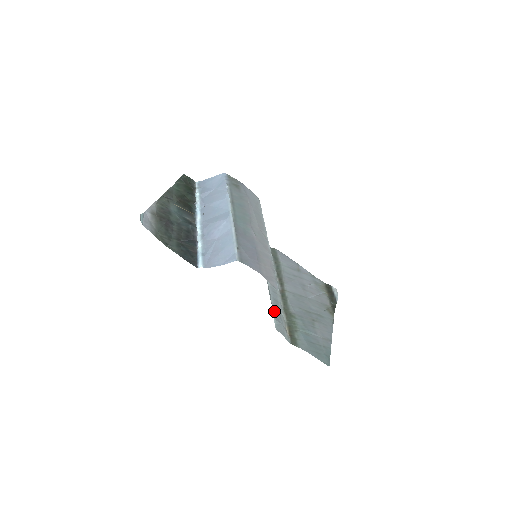
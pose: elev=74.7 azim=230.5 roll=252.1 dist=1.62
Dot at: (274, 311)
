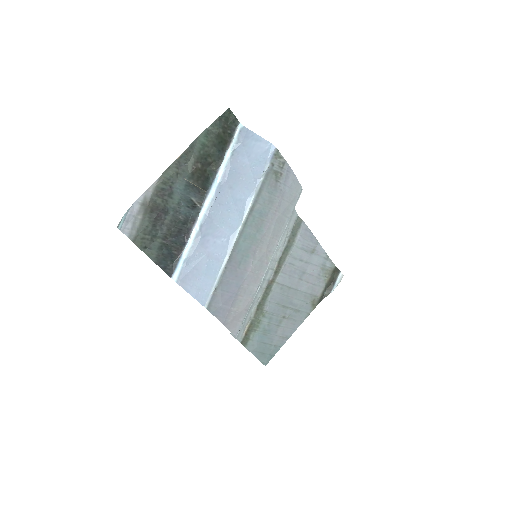
Dot at: occluded
